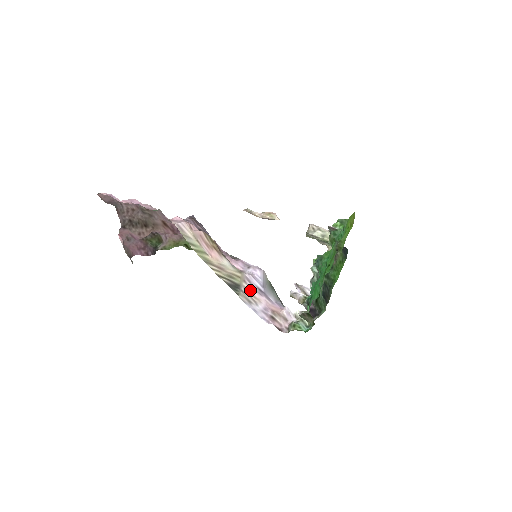
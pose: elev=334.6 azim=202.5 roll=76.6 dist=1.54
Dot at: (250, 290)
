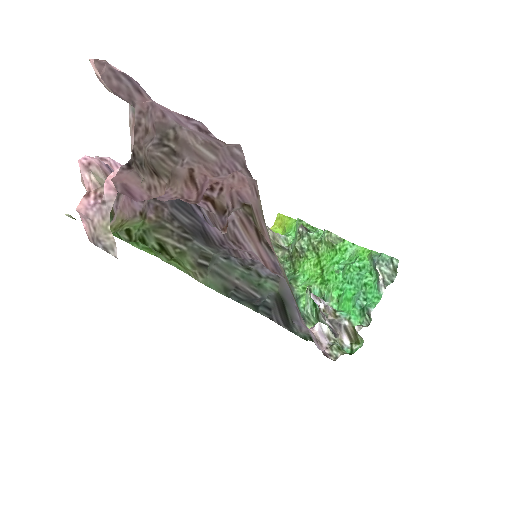
Dot at: occluded
